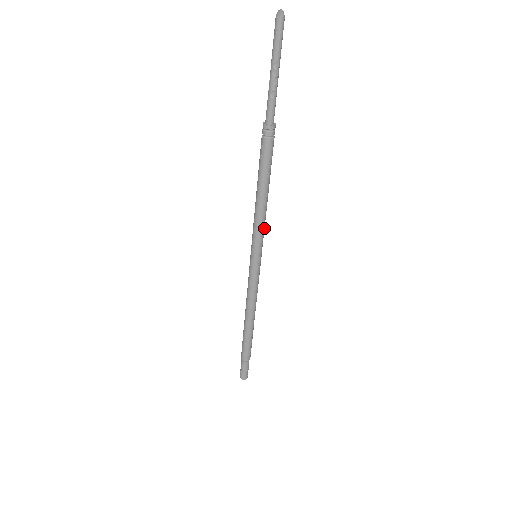
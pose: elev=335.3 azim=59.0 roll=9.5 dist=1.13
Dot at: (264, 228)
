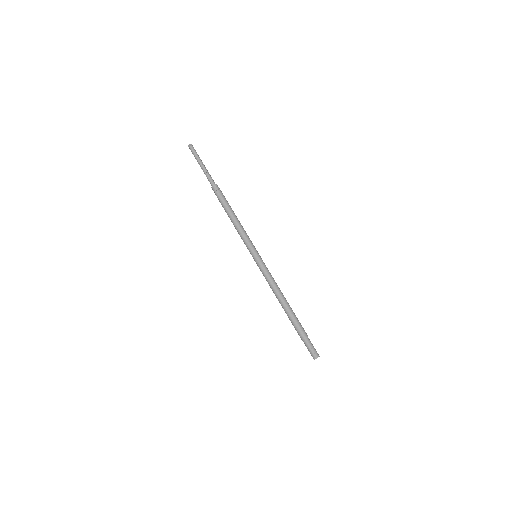
Dot at: (248, 237)
